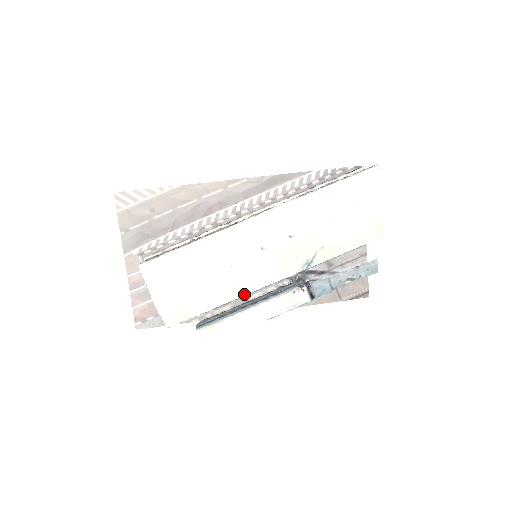
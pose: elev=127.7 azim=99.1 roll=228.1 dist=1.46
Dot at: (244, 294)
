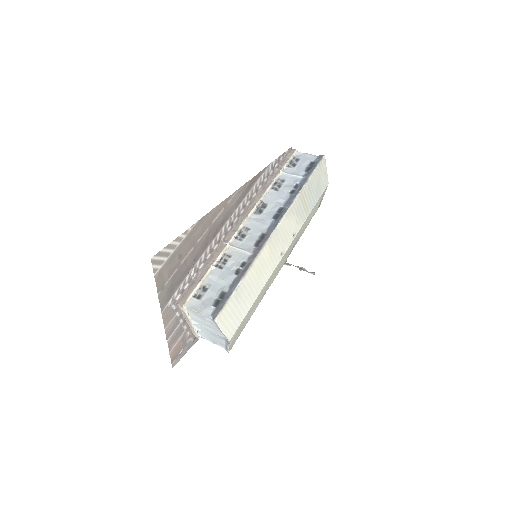
Dot at: (265, 293)
